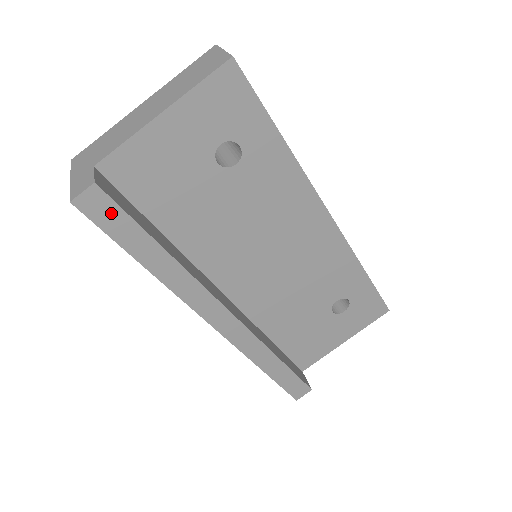
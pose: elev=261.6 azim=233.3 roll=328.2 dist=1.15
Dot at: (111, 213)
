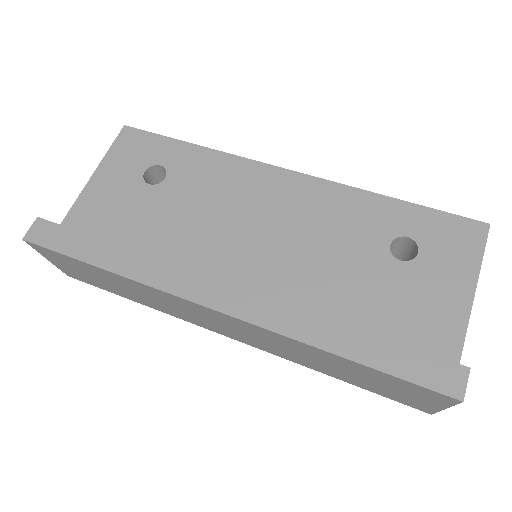
Dot at: (56, 234)
